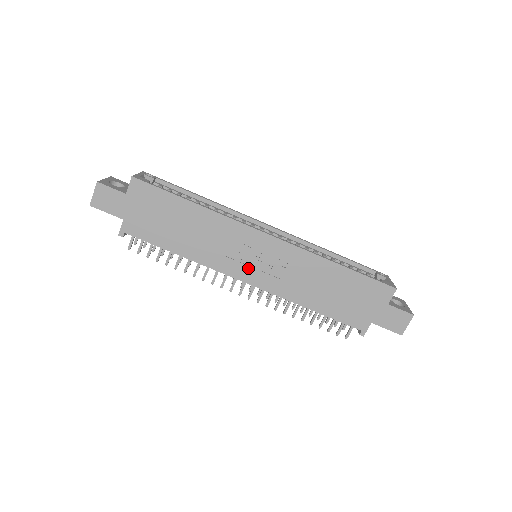
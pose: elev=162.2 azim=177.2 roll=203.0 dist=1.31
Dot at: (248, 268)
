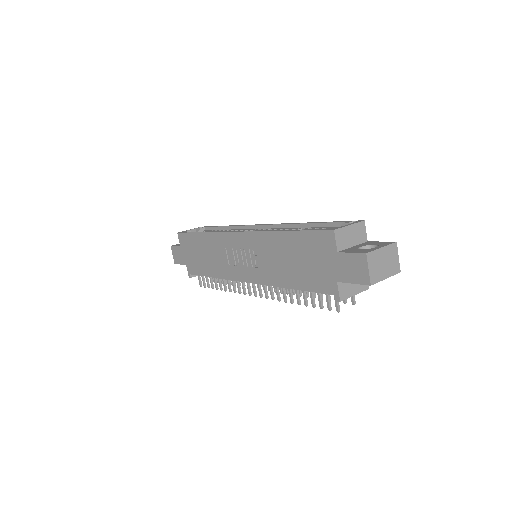
Dot at: (242, 268)
